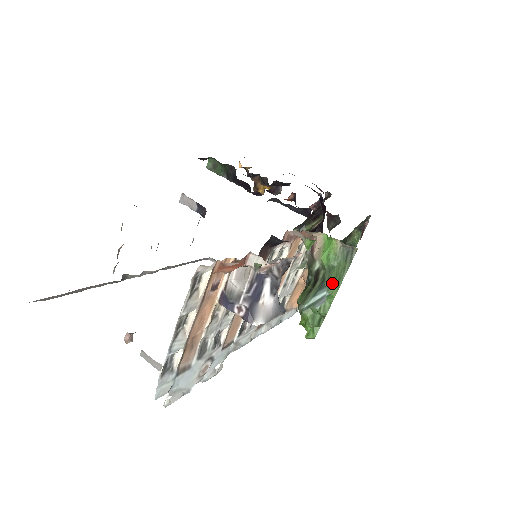
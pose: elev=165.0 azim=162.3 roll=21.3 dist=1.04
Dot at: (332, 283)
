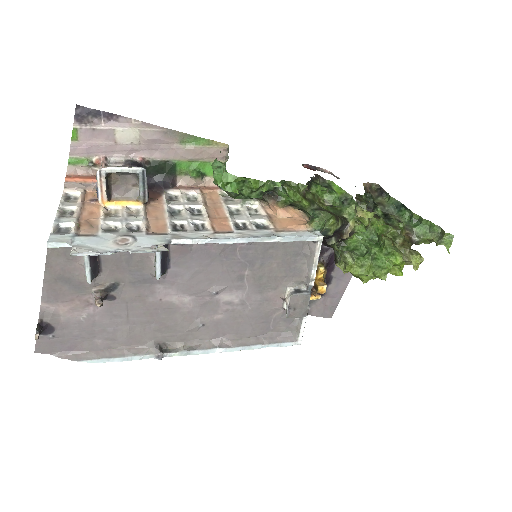
Dot at: occluded
